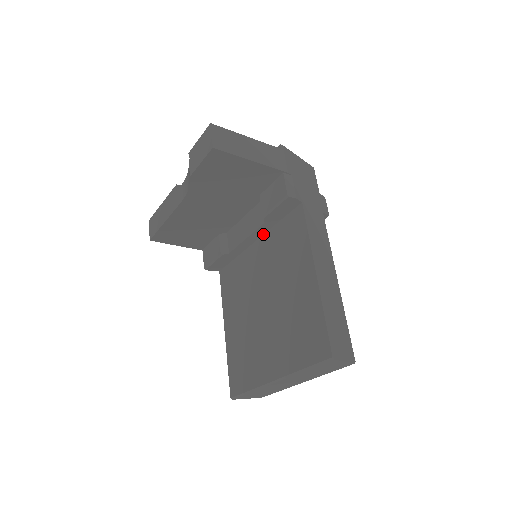
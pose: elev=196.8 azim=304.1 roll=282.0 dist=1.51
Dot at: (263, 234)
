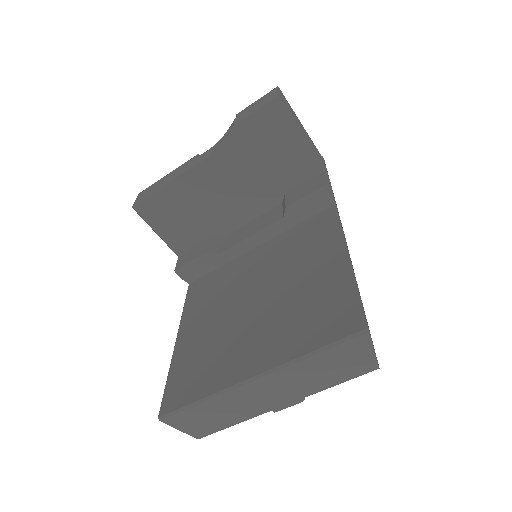
Dot at: (271, 238)
